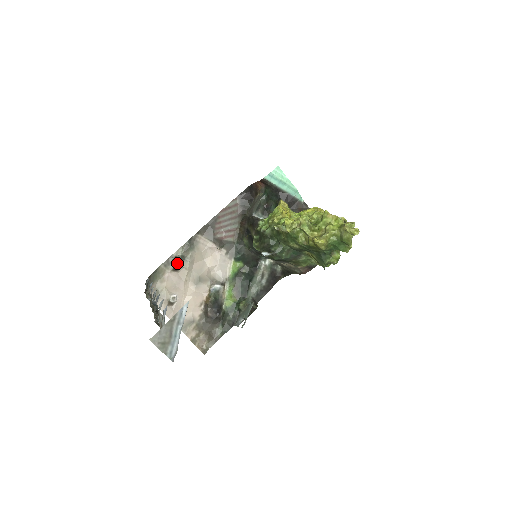
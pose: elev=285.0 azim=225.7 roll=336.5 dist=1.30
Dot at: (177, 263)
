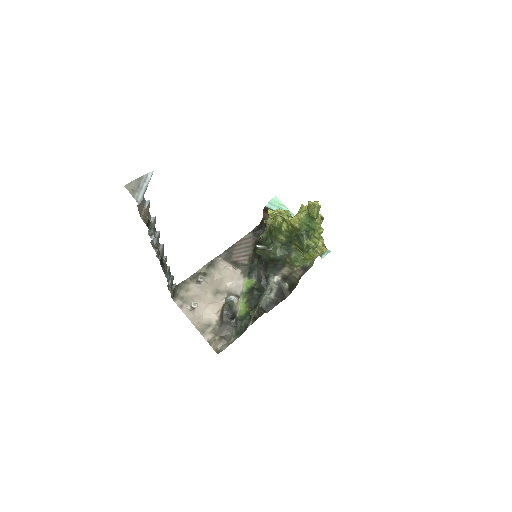
Dot at: (200, 277)
